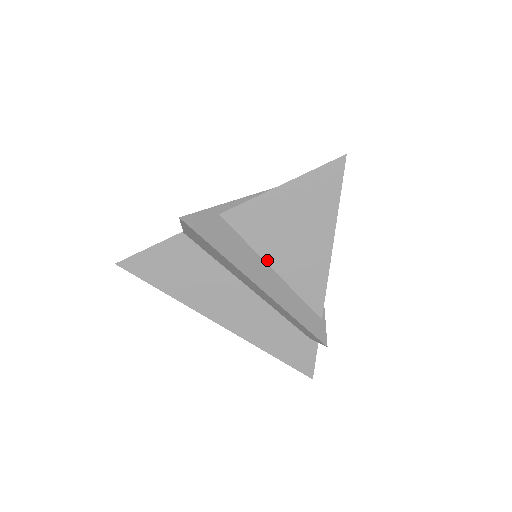
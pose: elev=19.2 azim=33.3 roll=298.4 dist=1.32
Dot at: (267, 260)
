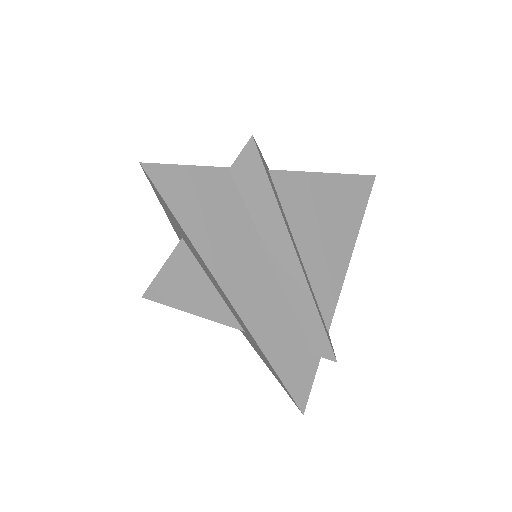
Dot at: (296, 240)
